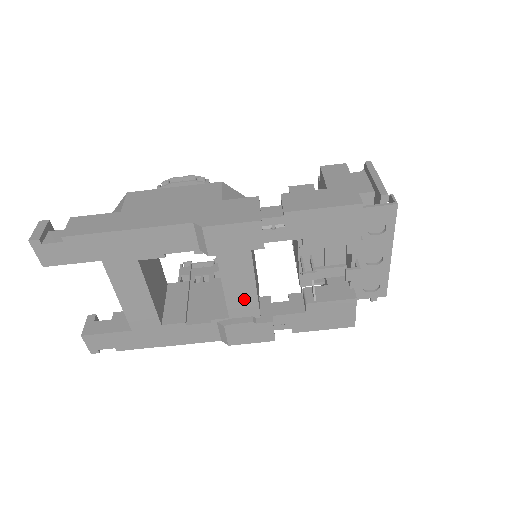
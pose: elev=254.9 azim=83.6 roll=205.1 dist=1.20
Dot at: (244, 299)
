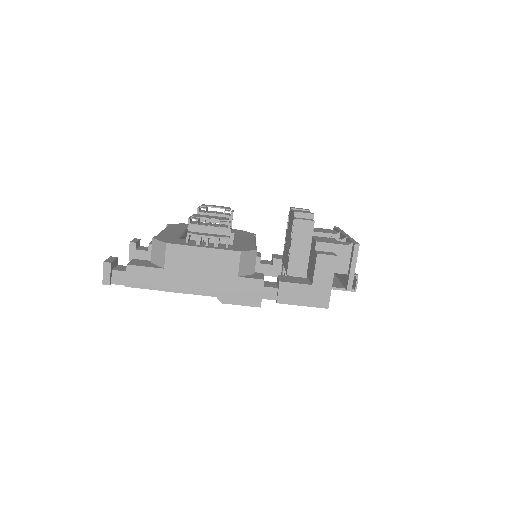
Dot at: occluded
